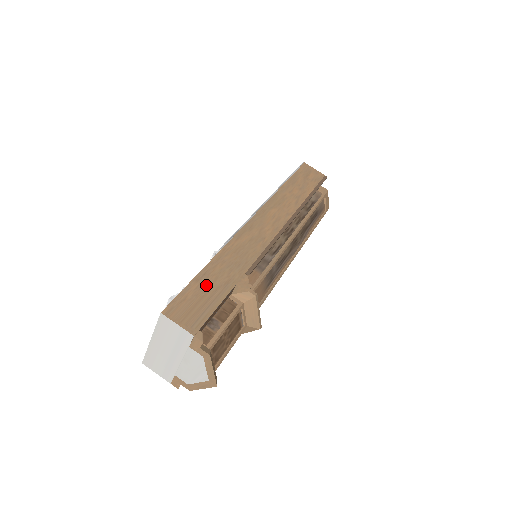
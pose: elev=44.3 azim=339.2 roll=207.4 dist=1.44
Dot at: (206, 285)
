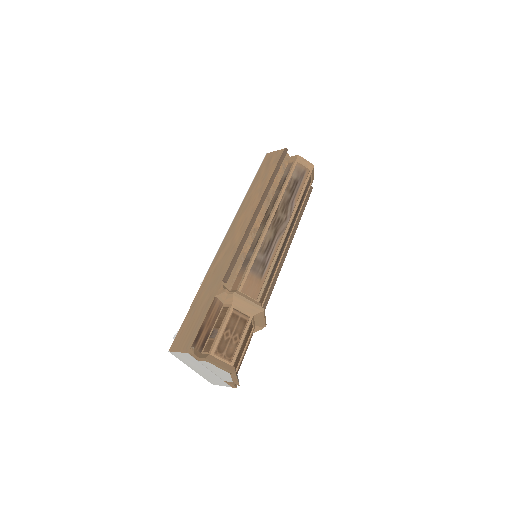
Dot at: (195, 312)
